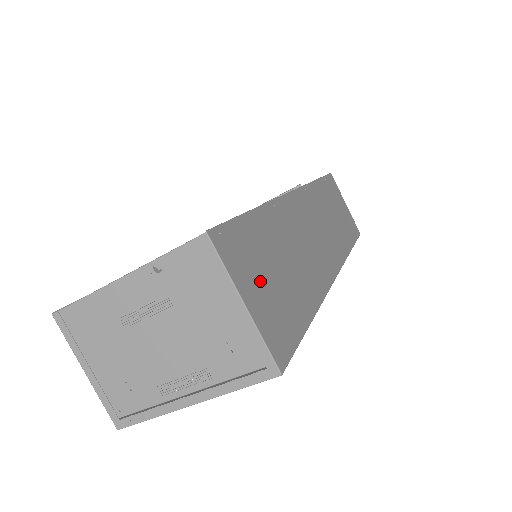
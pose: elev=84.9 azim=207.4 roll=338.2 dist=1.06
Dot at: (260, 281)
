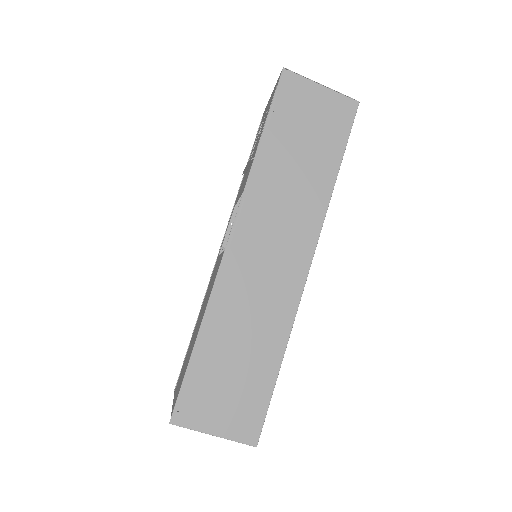
Dot at: (220, 403)
